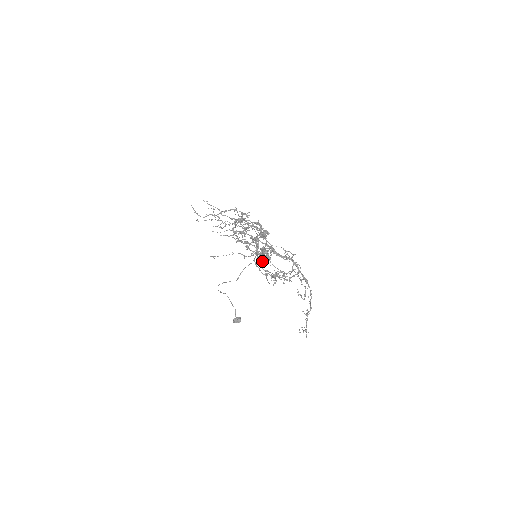
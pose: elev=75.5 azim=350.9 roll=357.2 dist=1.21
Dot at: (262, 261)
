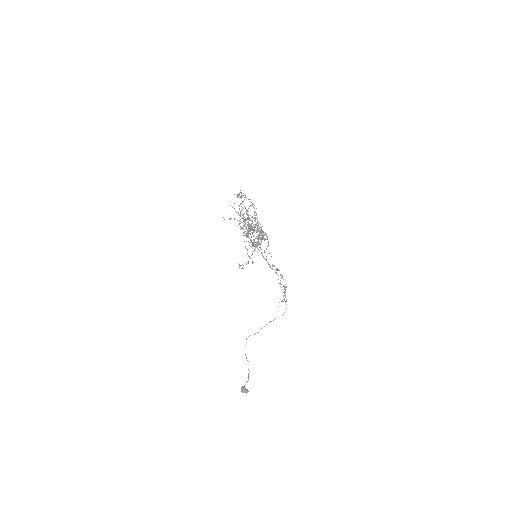
Dot at: (250, 239)
